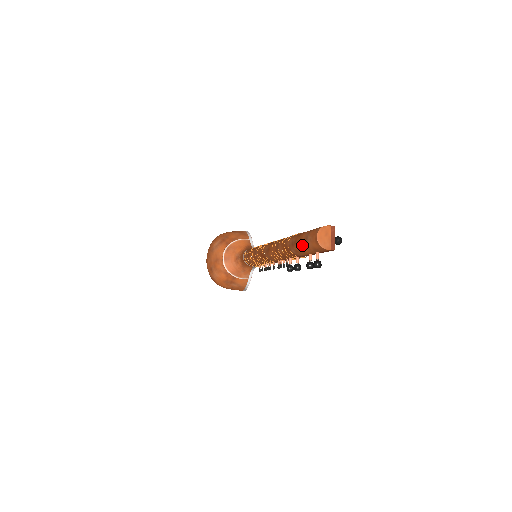
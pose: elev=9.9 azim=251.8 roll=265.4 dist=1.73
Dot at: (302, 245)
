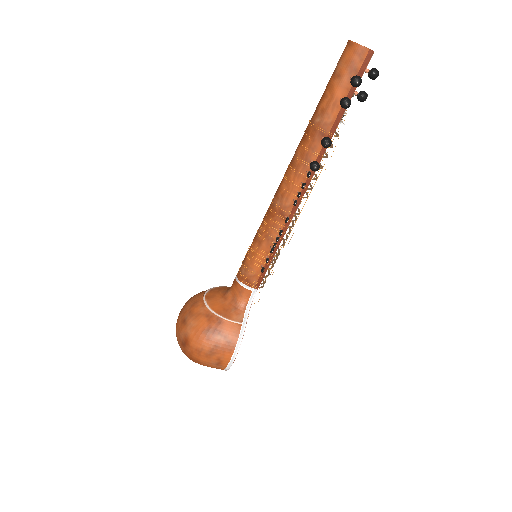
Dot at: (330, 85)
